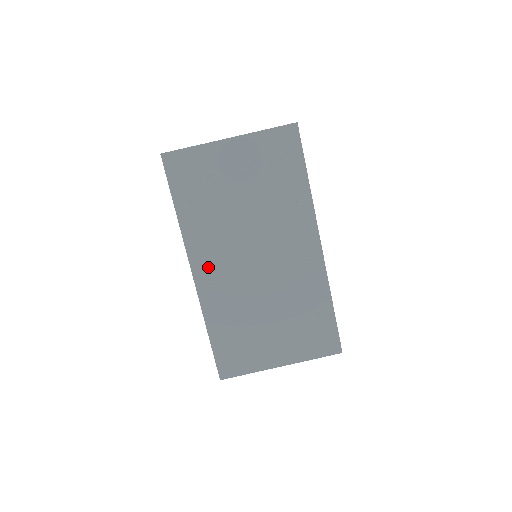
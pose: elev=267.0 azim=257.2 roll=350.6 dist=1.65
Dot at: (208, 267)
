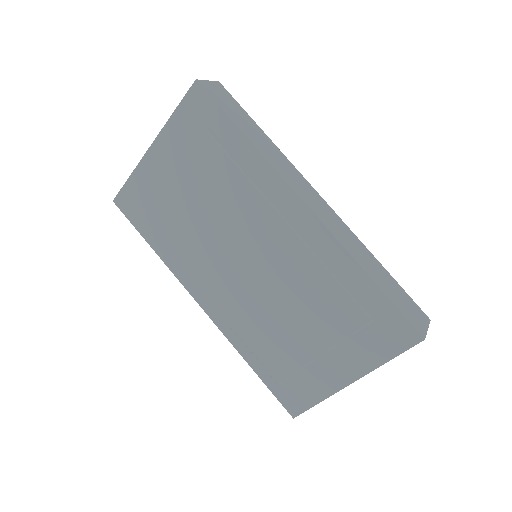
Dot at: (204, 294)
